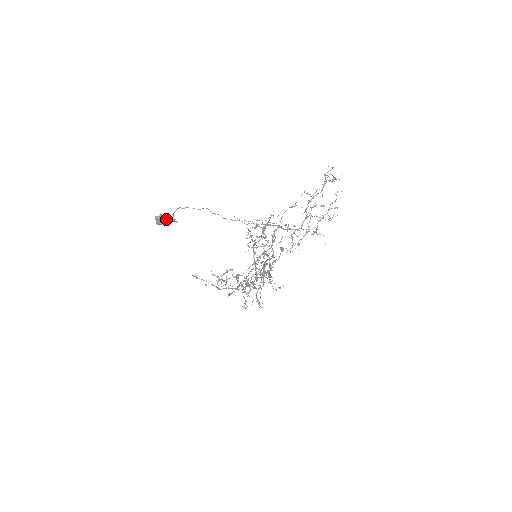
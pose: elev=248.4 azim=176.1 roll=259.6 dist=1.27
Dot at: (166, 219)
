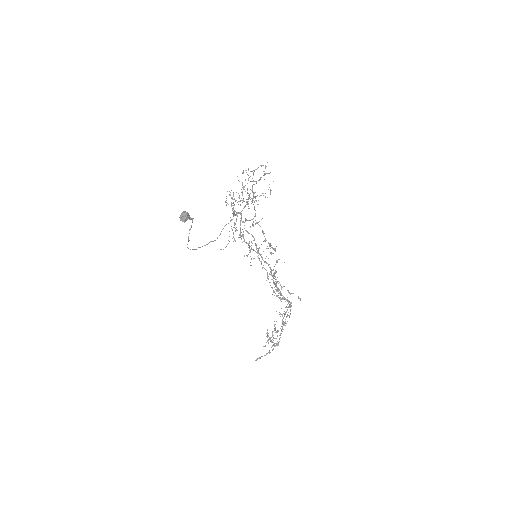
Dot at: (186, 214)
